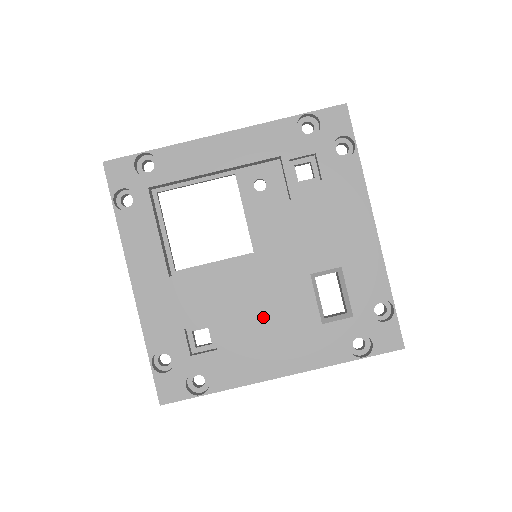
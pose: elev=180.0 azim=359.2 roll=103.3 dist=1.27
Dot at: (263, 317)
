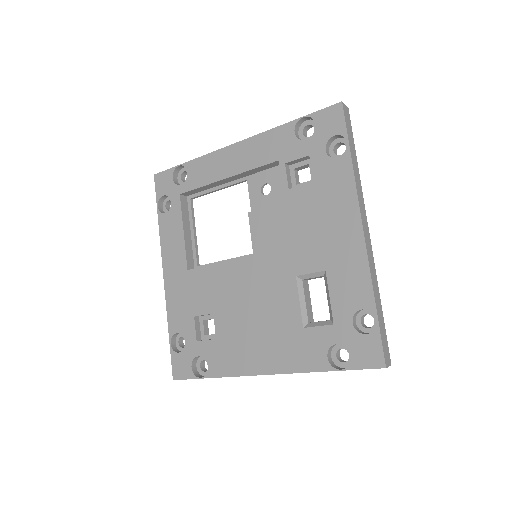
Dot at: (253, 314)
